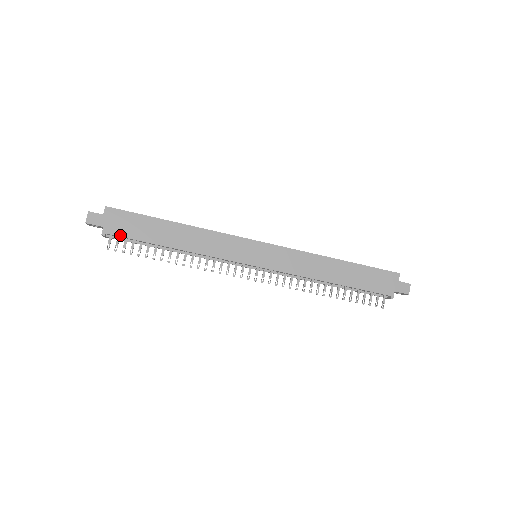
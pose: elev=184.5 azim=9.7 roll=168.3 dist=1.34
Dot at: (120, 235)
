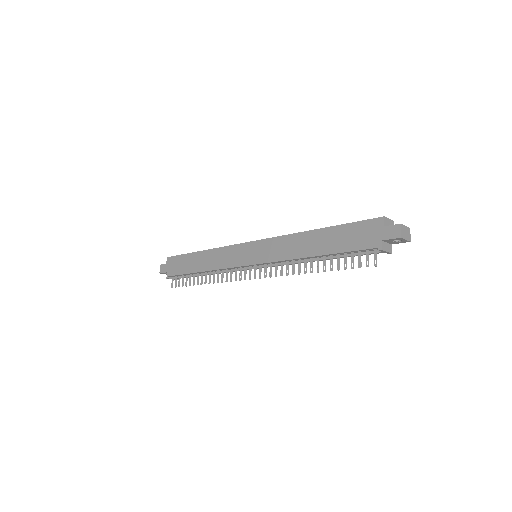
Dot at: (174, 274)
